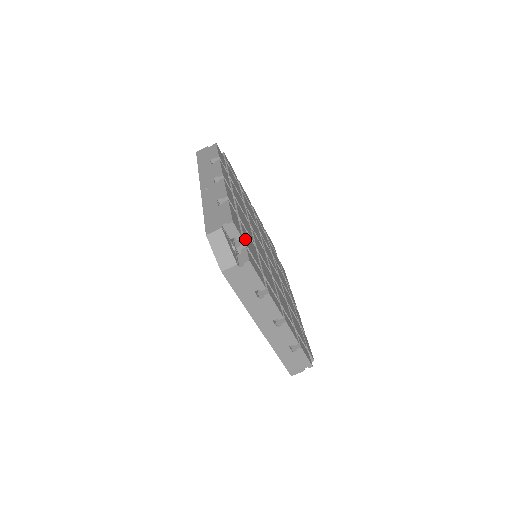
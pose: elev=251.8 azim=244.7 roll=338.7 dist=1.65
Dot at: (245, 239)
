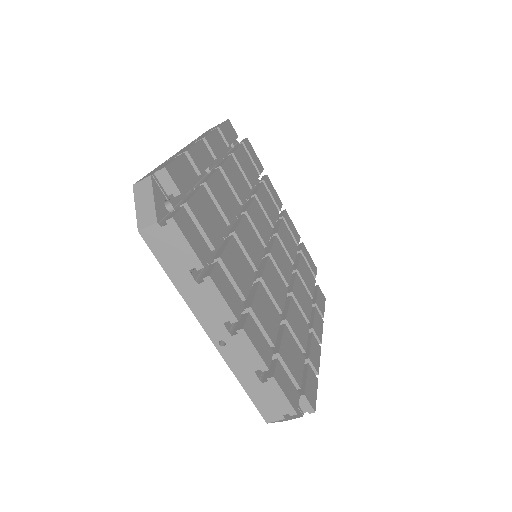
Dot at: (295, 376)
